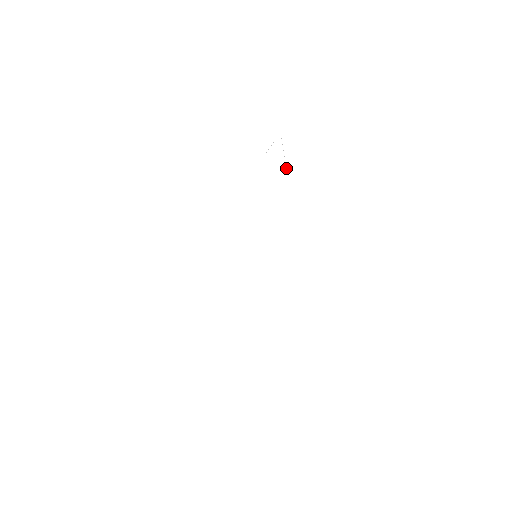
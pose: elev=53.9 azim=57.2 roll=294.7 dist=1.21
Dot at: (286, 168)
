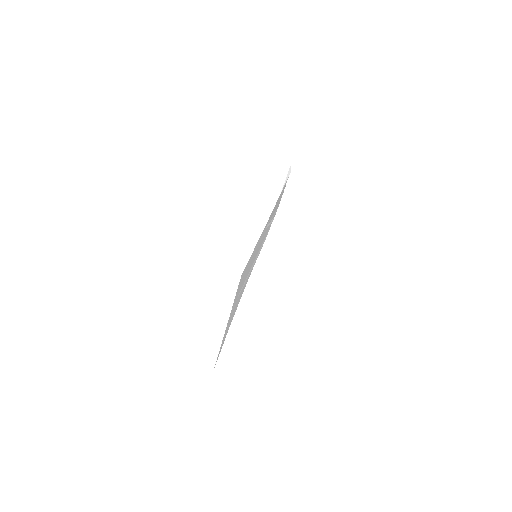
Dot at: occluded
